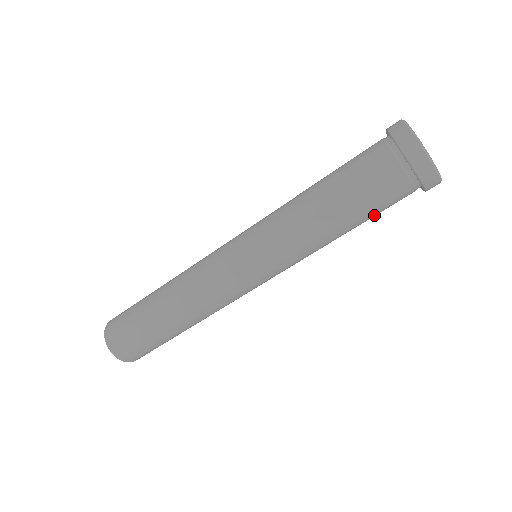
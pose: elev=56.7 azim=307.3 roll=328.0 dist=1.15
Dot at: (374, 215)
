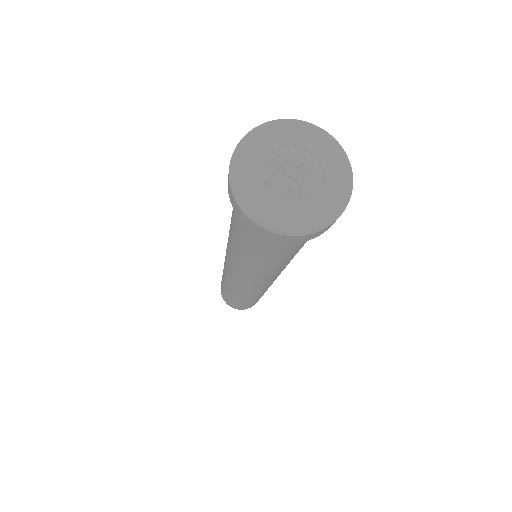
Dot at: occluded
